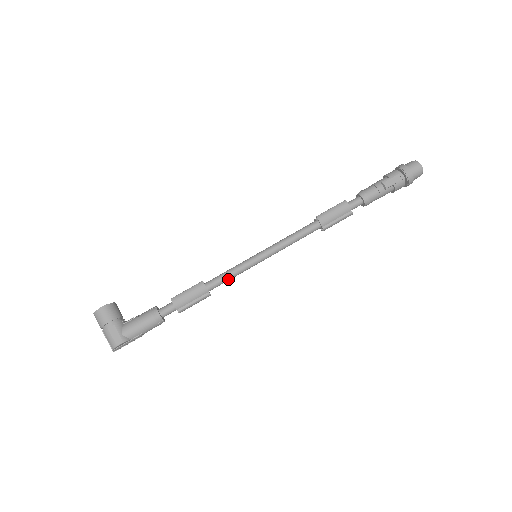
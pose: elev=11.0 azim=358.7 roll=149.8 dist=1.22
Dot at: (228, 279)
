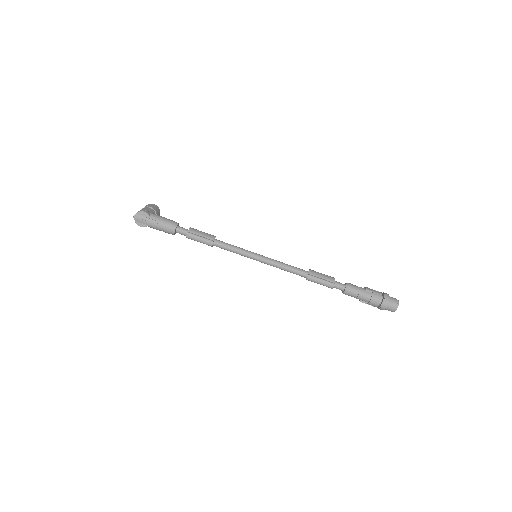
Dot at: (230, 247)
